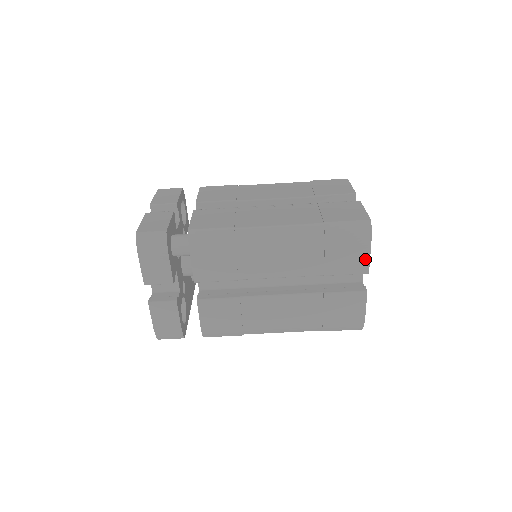
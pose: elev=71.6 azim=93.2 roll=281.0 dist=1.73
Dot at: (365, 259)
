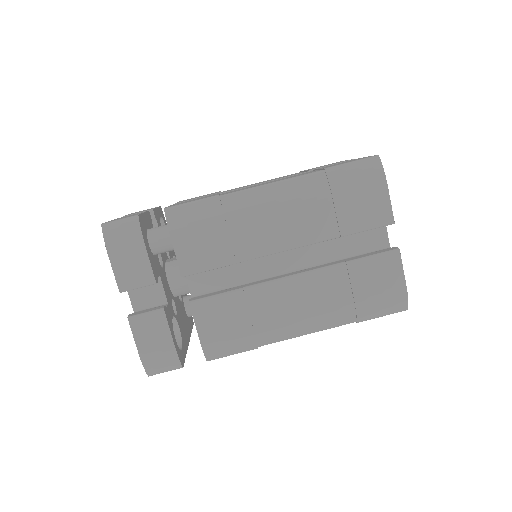
Dot at: (385, 204)
